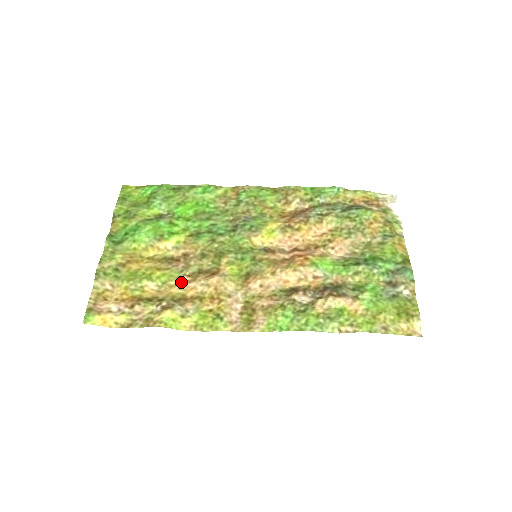
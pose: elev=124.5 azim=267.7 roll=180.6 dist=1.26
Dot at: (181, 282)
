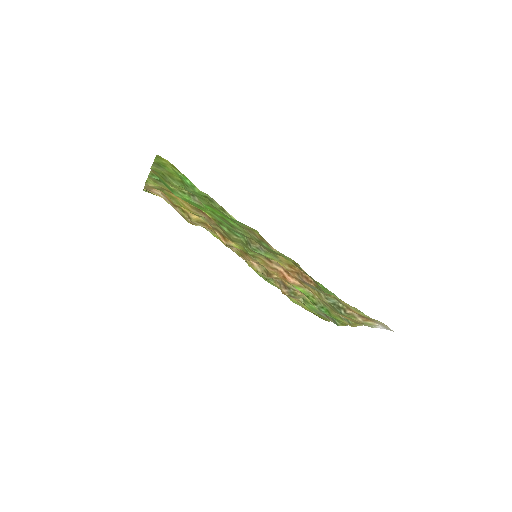
Dot at: occluded
